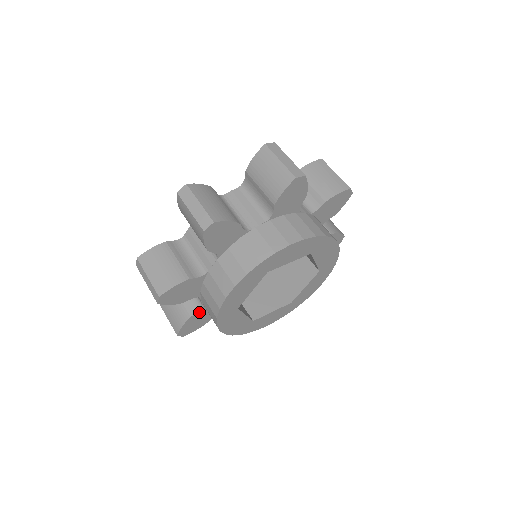
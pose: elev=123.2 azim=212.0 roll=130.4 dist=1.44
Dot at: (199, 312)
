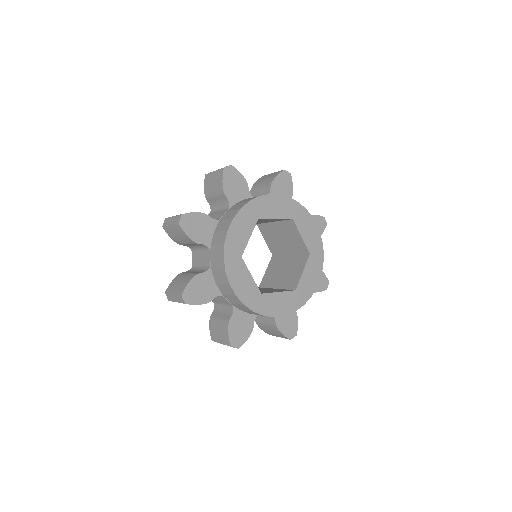
Dot at: (211, 221)
